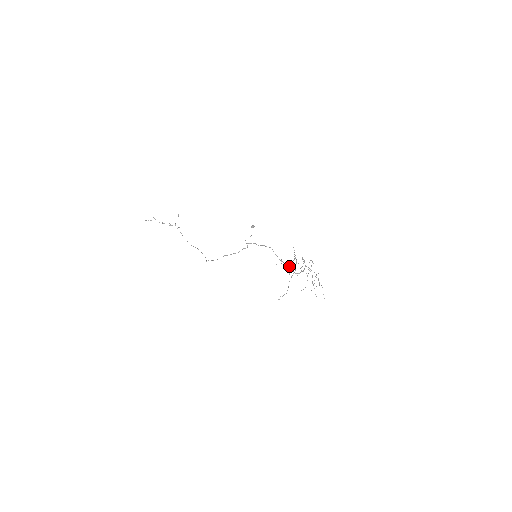
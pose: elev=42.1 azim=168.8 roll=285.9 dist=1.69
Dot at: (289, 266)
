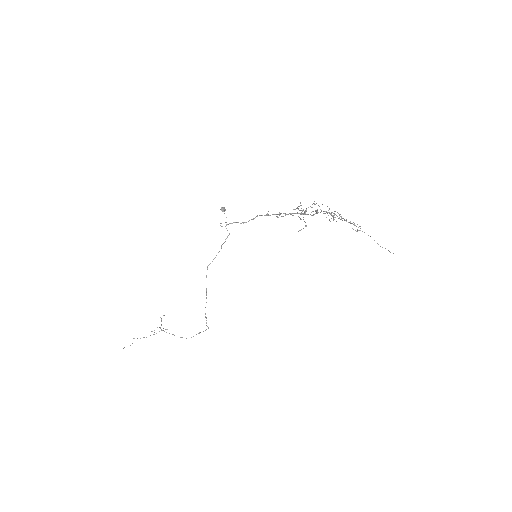
Dot at: (294, 213)
